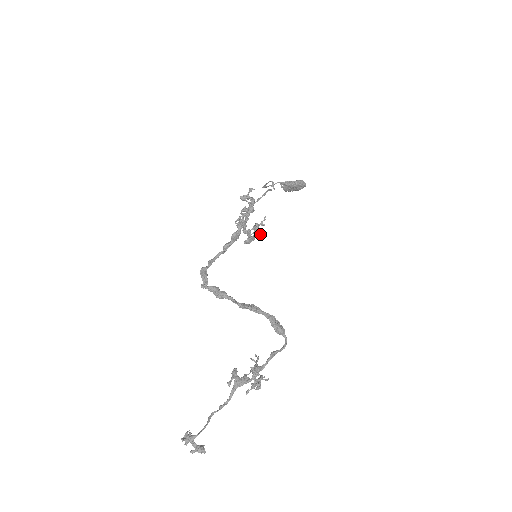
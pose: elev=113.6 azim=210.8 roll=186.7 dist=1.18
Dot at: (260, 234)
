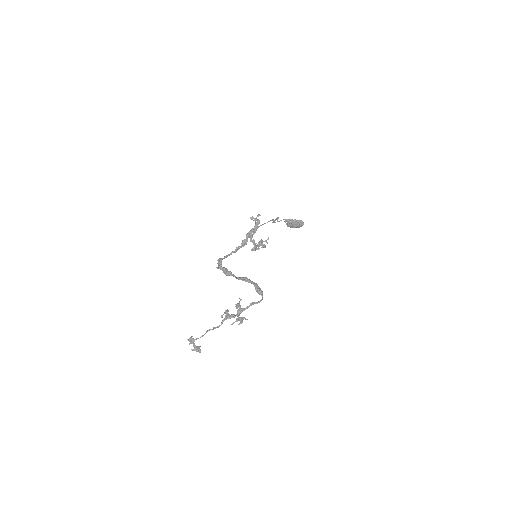
Dot at: (263, 246)
